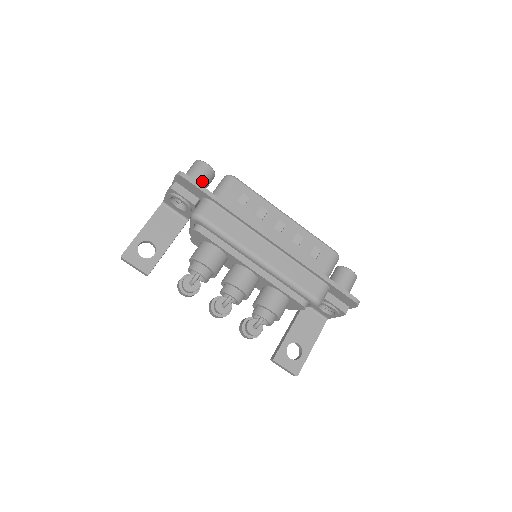
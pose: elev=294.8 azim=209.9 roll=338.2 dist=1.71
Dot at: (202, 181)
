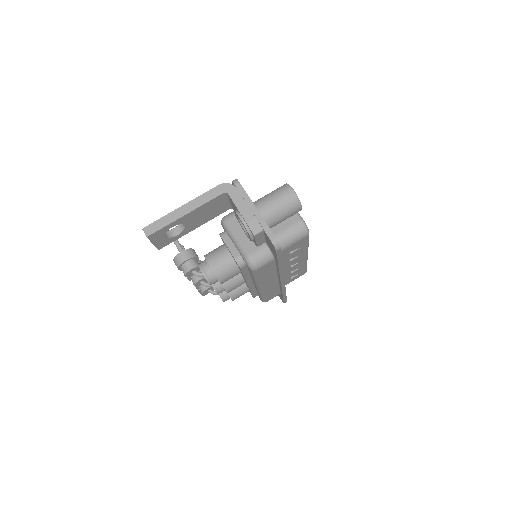
Dot at: occluded
